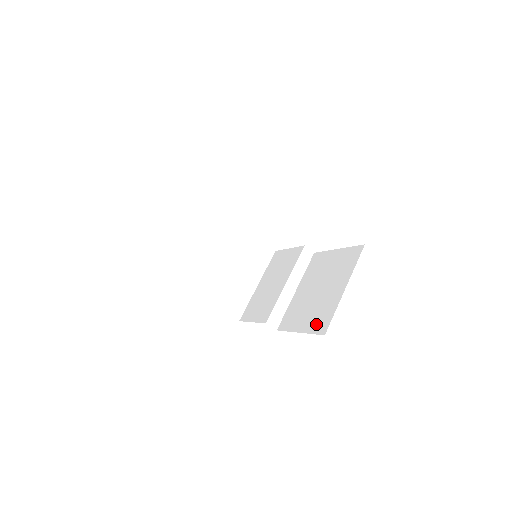
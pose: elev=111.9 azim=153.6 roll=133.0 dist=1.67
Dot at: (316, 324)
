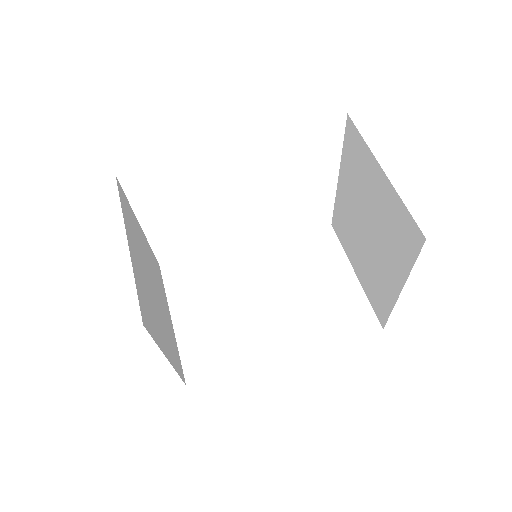
Dot at: (353, 324)
